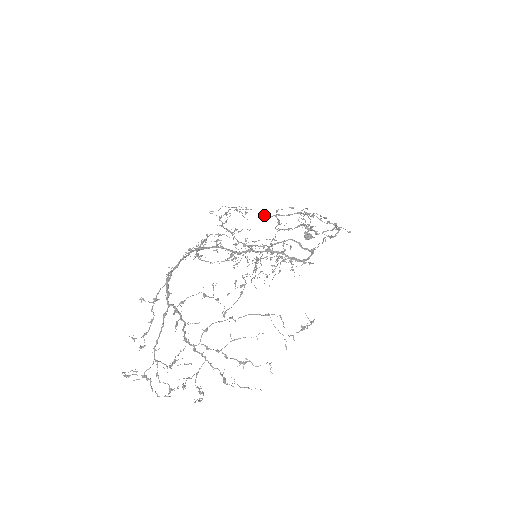
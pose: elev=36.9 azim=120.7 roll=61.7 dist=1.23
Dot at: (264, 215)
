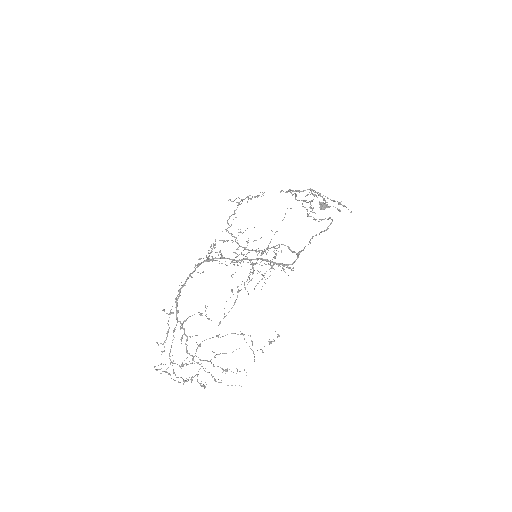
Dot at: (281, 191)
